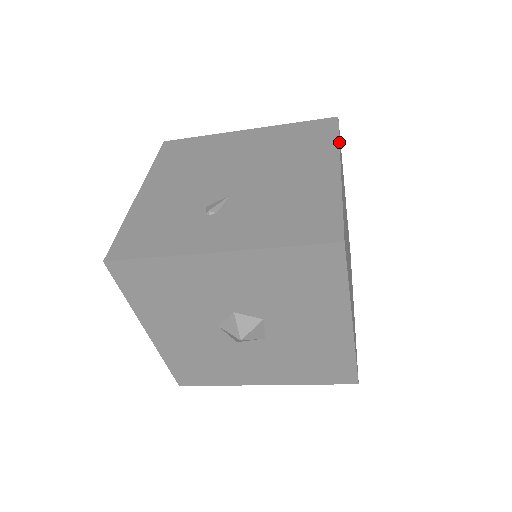
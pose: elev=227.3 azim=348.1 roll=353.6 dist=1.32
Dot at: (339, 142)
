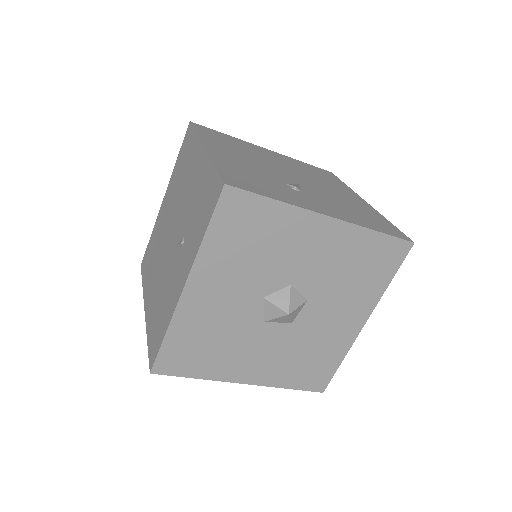
Dot at: (349, 187)
